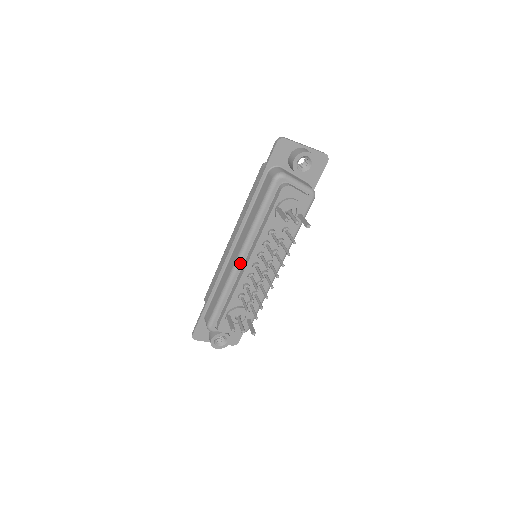
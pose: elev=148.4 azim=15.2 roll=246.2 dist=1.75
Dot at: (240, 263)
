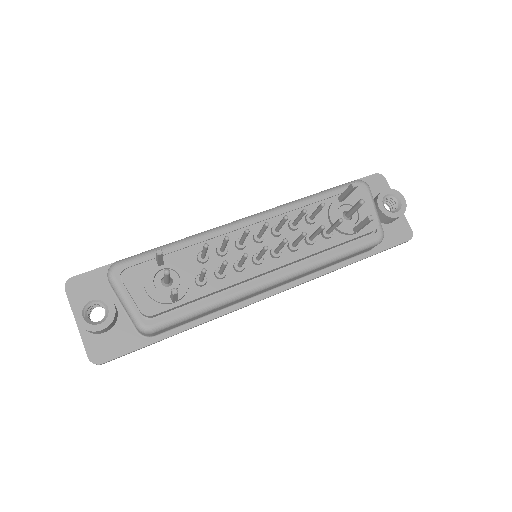
Dot at: (242, 223)
